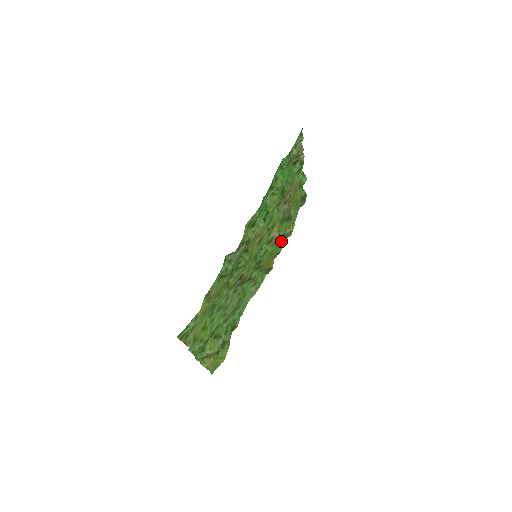
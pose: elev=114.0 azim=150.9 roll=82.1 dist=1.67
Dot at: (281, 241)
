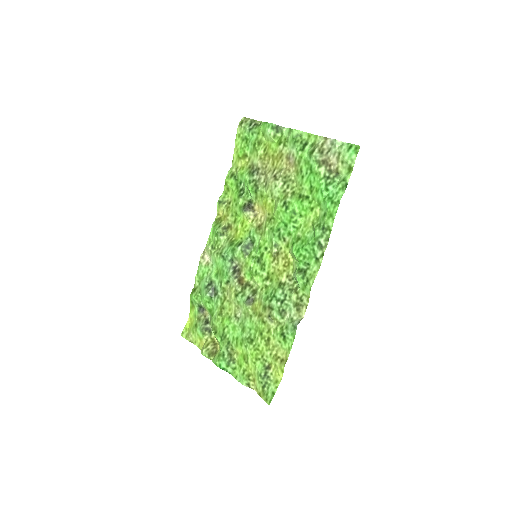
Dot at: (234, 188)
